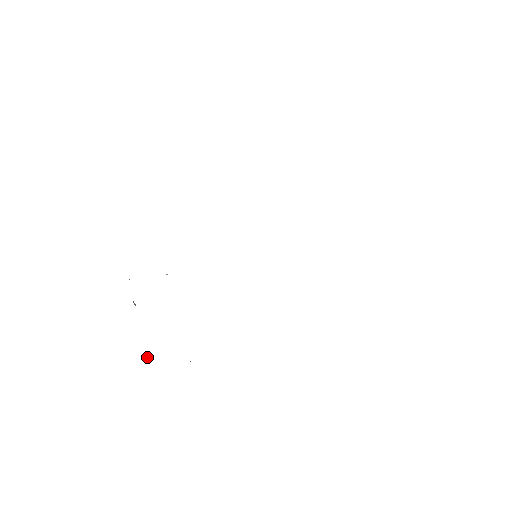
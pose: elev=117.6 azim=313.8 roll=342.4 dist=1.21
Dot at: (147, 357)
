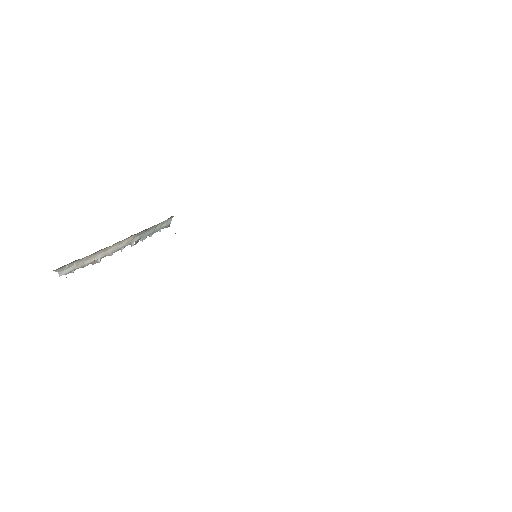
Dot at: (95, 261)
